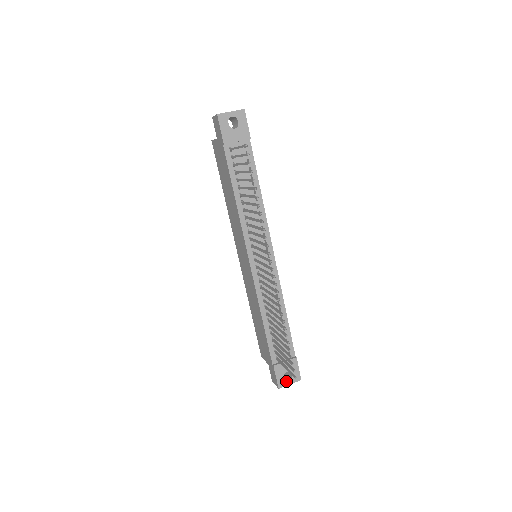
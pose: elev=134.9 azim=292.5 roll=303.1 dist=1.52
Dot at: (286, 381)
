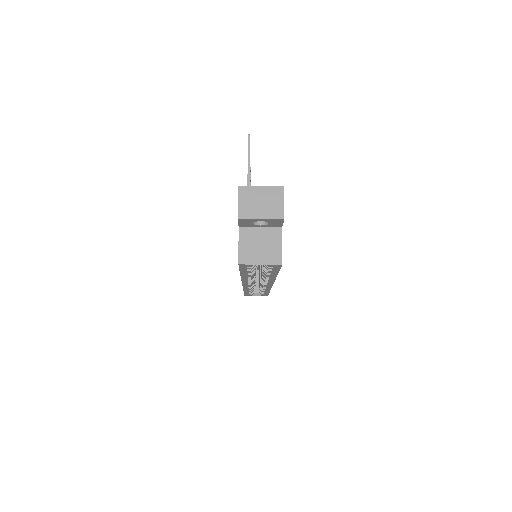
Dot at: (255, 190)
